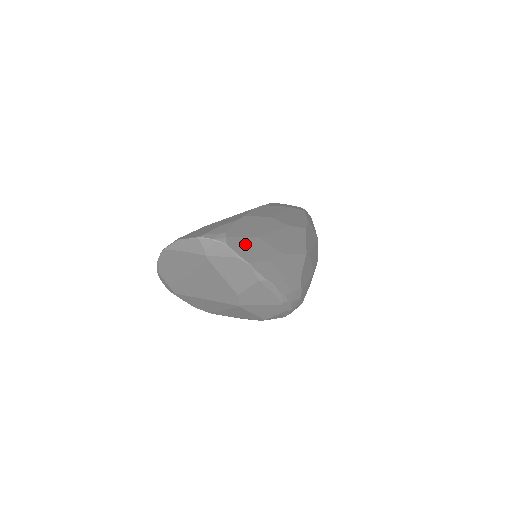
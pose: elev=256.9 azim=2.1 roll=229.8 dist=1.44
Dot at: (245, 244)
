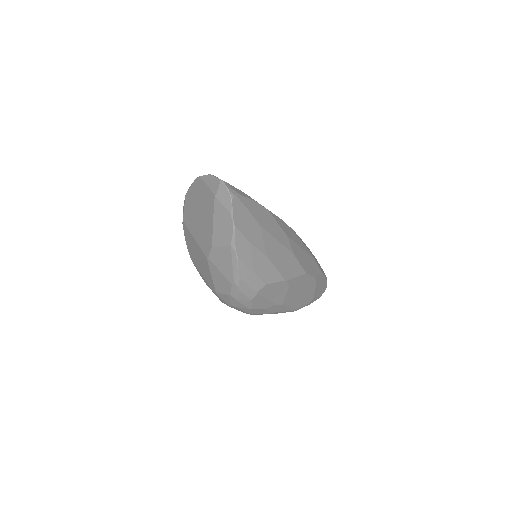
Dot at: (245, 215)
